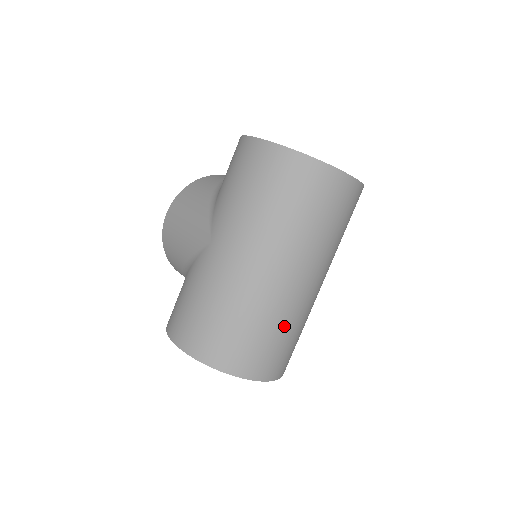
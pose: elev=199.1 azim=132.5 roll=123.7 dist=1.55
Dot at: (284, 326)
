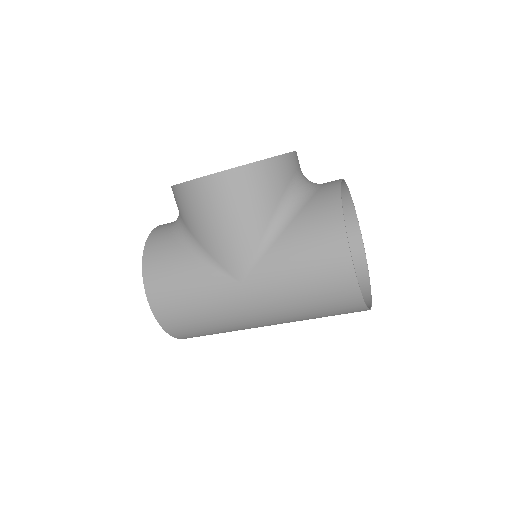
Dot at: occluded
